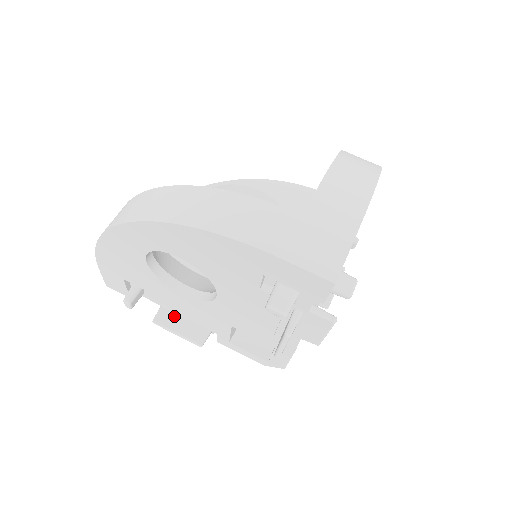
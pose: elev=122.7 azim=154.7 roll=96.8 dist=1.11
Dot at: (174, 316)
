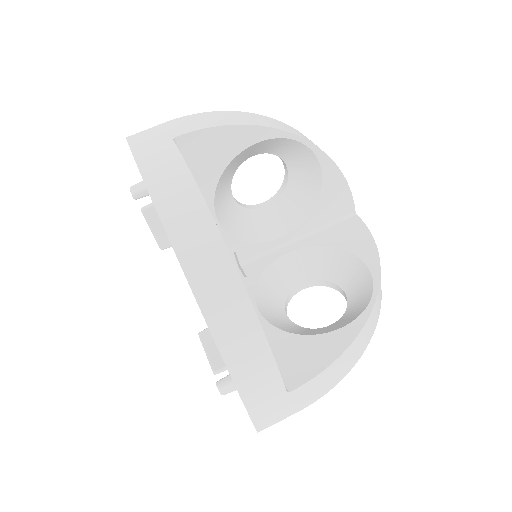
Dot at: occluded
